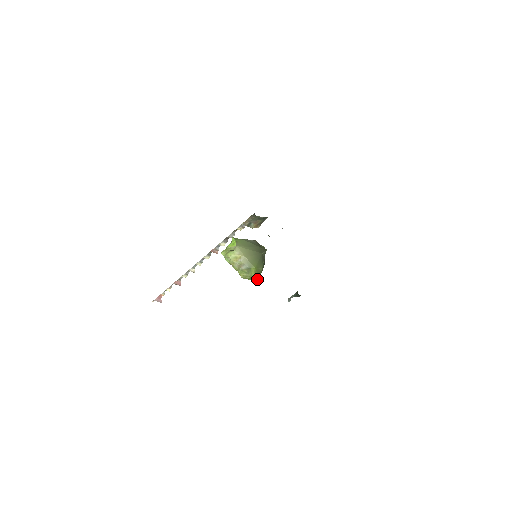
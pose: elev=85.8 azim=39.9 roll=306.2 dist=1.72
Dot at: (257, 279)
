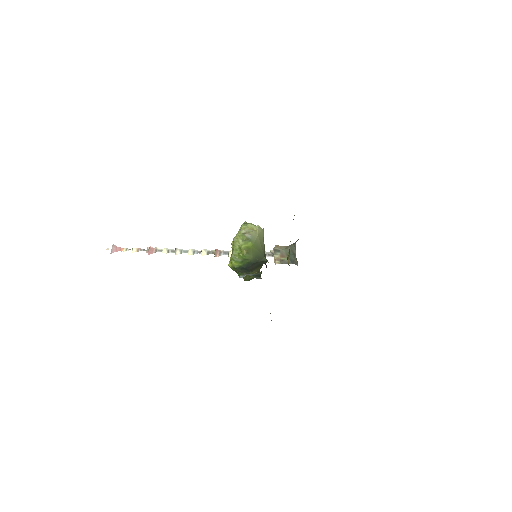
Dot at: (234, 261)
